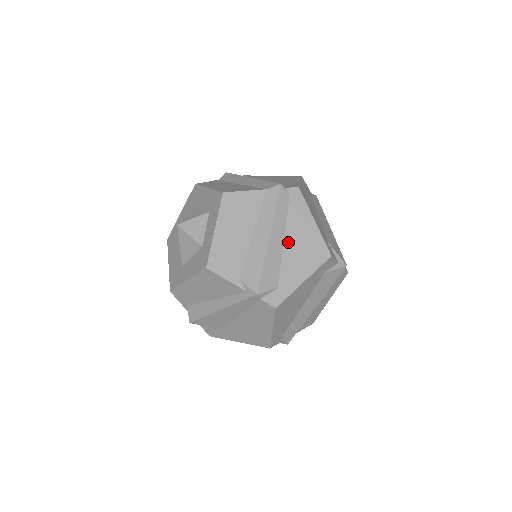
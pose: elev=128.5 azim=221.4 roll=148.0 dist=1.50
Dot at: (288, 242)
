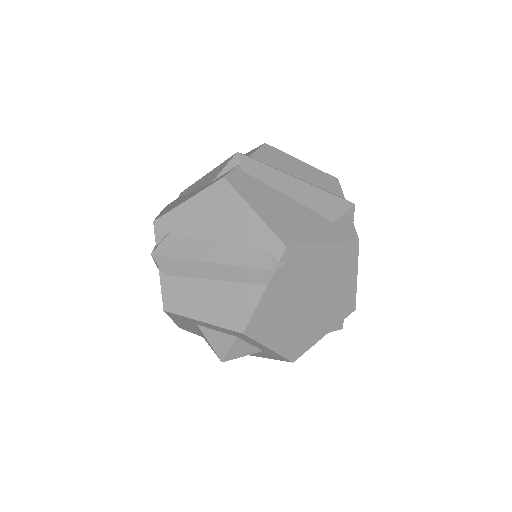
Dot at: (323, 280)
